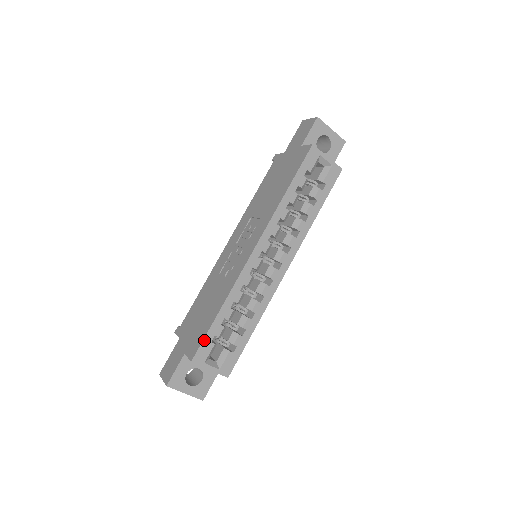
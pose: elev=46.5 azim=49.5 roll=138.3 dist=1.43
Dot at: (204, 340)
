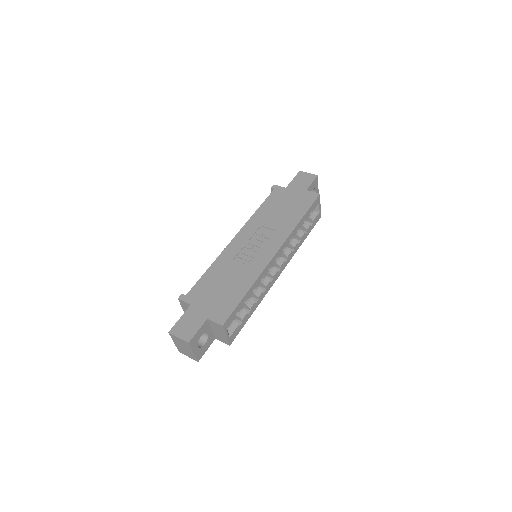
Dot at: (234, 311)
